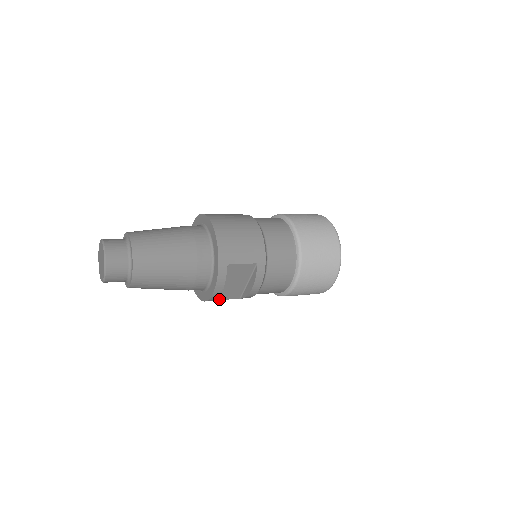
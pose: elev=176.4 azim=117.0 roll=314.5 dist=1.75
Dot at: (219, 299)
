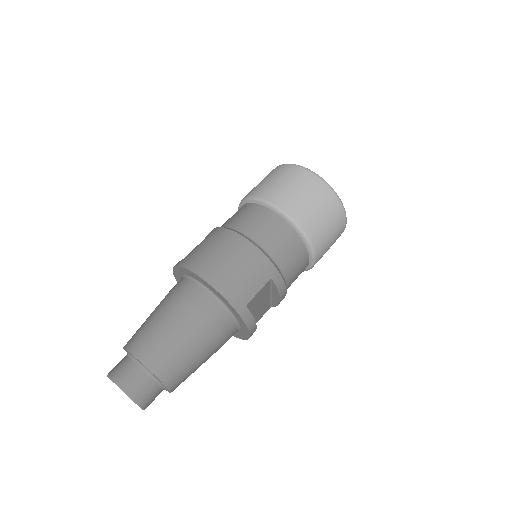
Dot at: occluded
